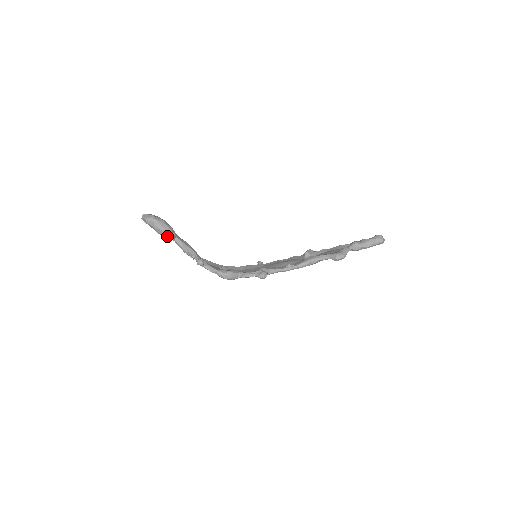
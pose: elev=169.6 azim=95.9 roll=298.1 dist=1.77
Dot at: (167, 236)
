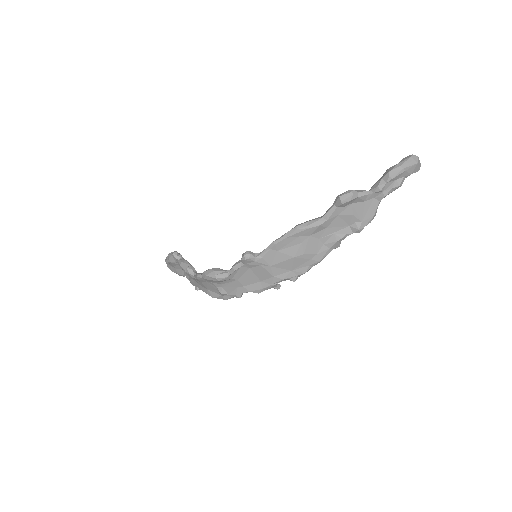
Dot at: (173, 260)
